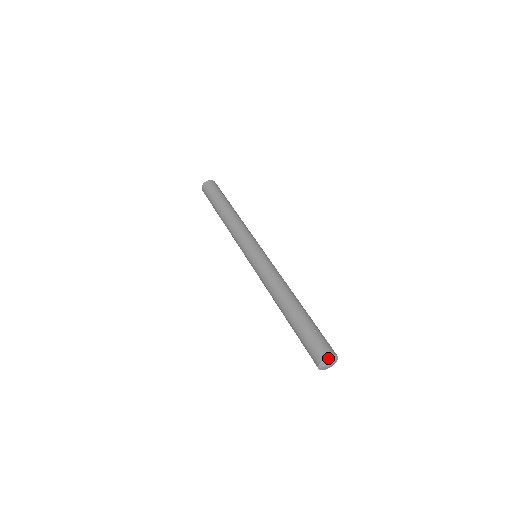
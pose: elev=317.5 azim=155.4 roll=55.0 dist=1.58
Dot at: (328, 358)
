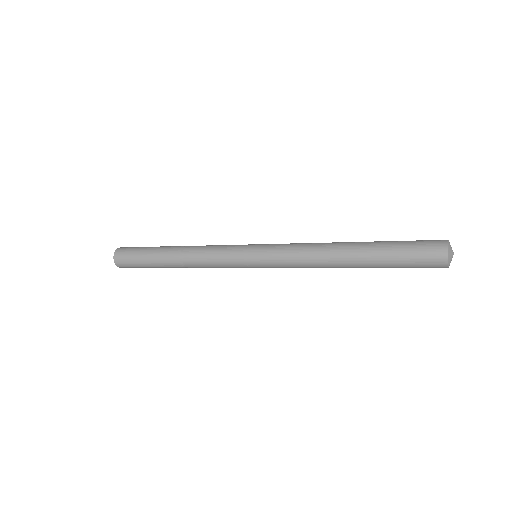
Dot at: (449, 243)
